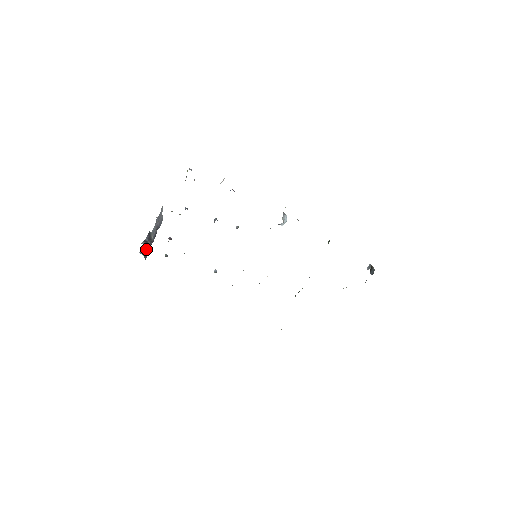
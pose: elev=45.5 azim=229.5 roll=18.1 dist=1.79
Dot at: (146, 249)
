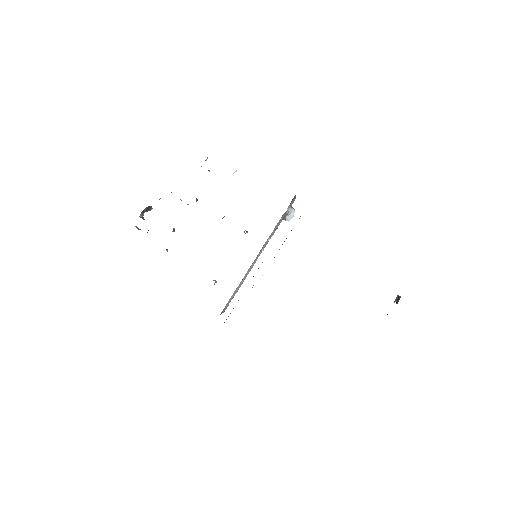
Dot at: occluded
